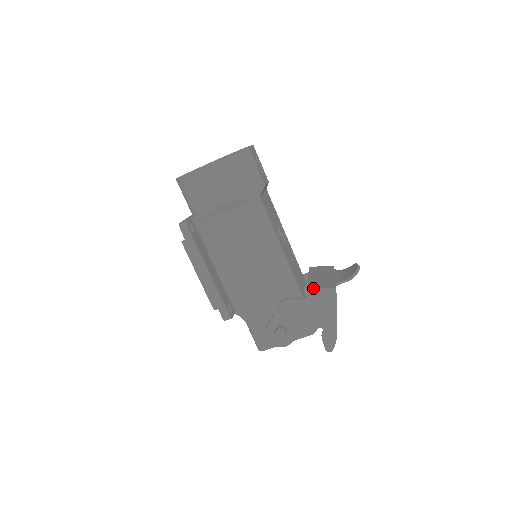
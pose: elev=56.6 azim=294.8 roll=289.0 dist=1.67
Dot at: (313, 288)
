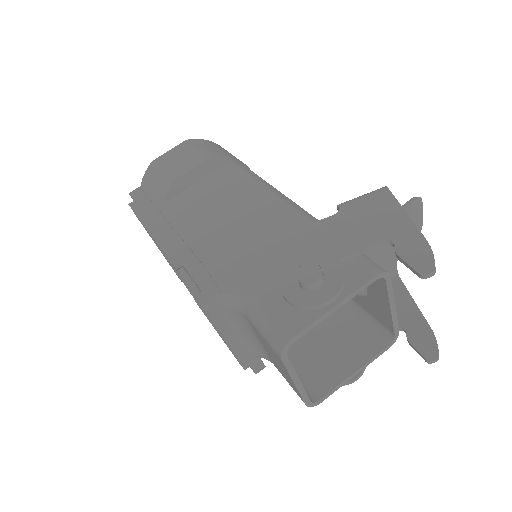
Dot at: (346, 202)
